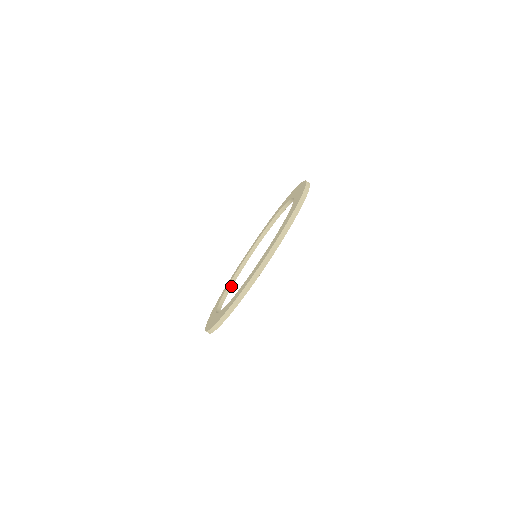
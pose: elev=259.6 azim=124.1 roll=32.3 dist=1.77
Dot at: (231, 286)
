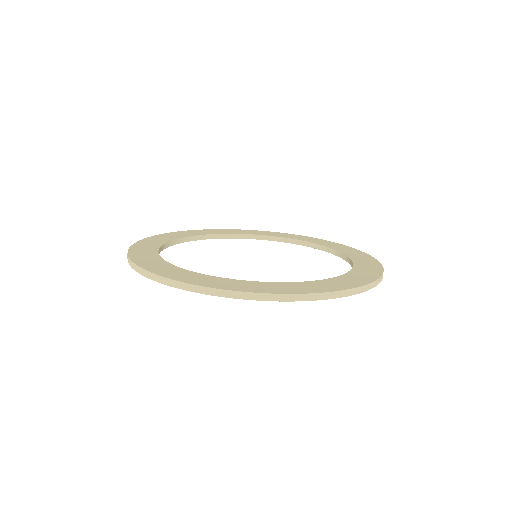
Dot at: (163, 249)
